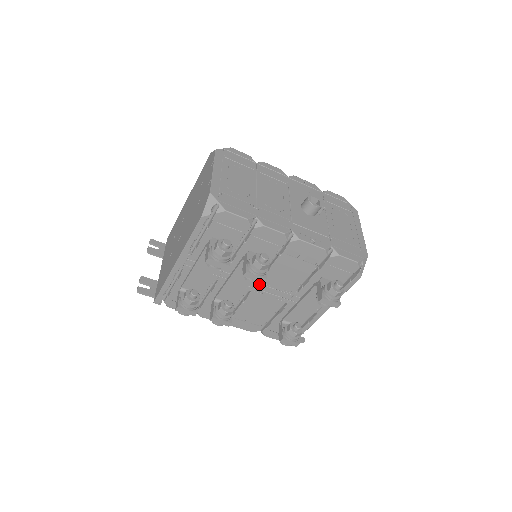
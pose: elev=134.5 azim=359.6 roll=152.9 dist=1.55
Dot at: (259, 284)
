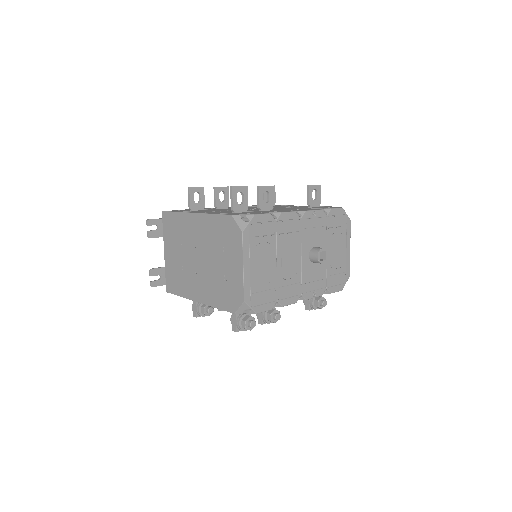
Dot at: occluded
